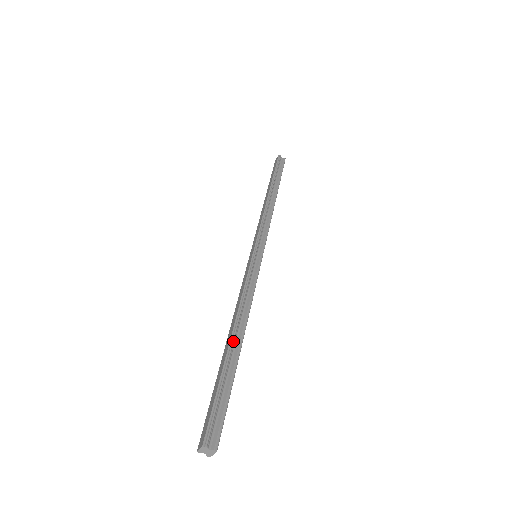
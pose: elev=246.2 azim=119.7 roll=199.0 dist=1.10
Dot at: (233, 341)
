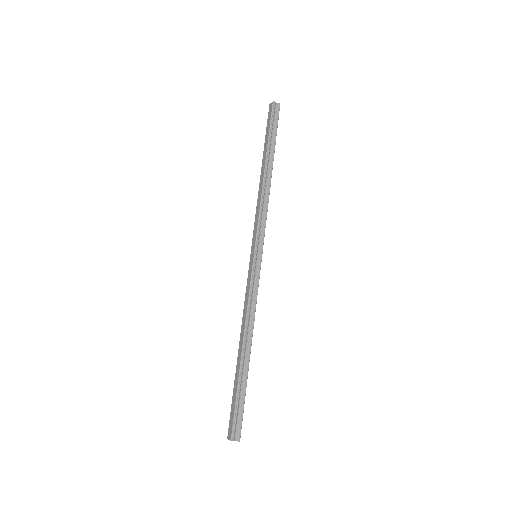
Dot at: (244, 355)
